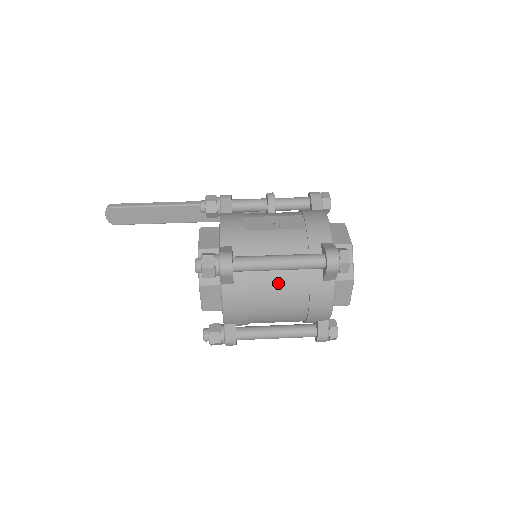
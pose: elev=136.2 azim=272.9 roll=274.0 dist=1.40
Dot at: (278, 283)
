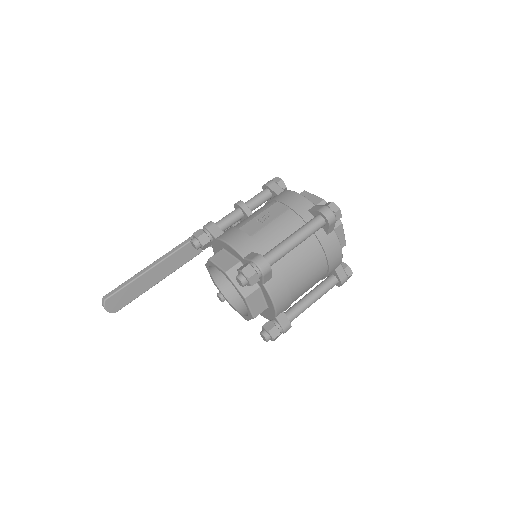
Dot at: (300, 257)
